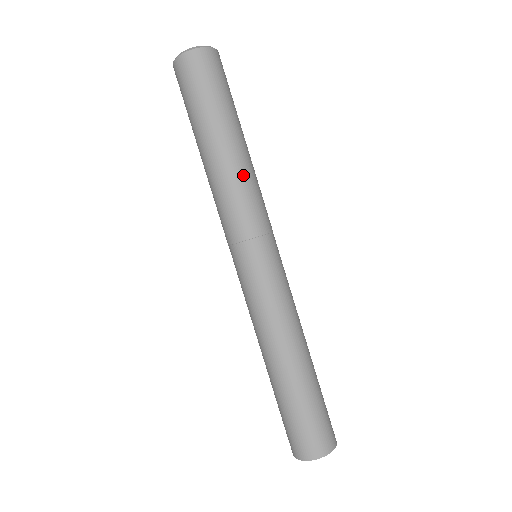
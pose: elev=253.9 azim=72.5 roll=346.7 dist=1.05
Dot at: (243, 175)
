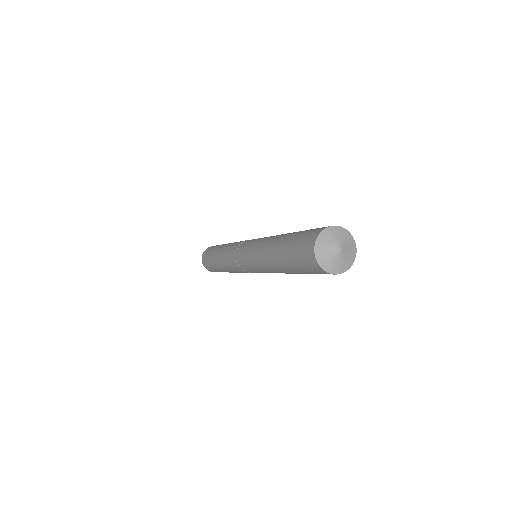
Dot at: occluded
